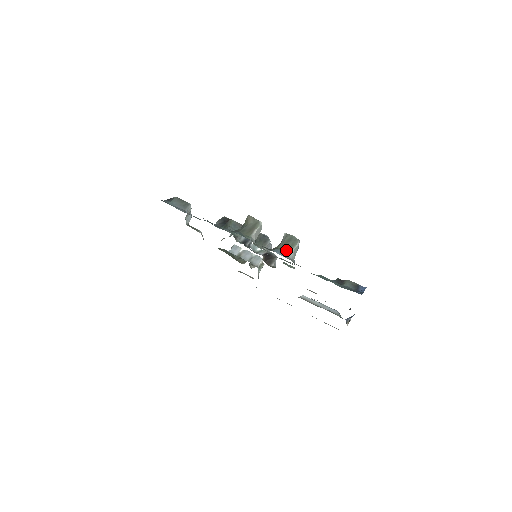
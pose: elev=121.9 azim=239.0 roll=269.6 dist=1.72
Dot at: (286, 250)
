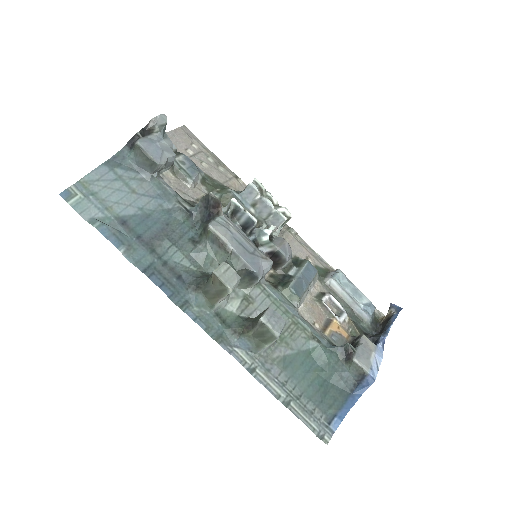
Dot at: (257, 343)
